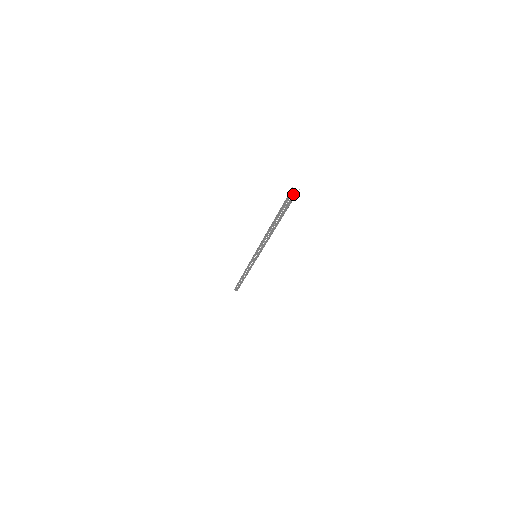
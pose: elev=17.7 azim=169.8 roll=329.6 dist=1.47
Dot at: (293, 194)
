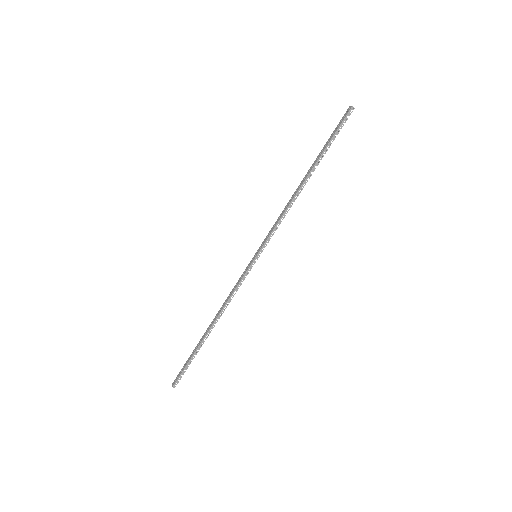
Dot at: (348, 112)
